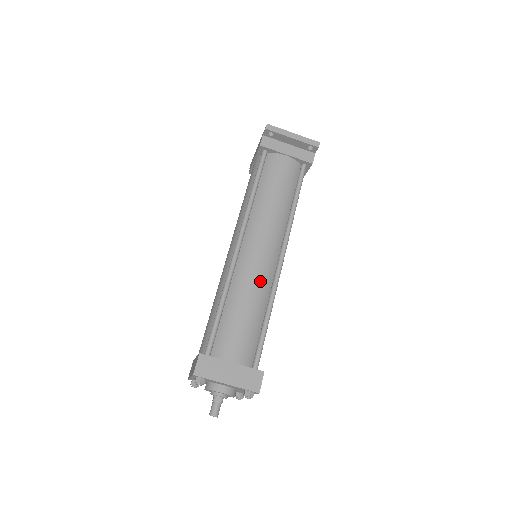
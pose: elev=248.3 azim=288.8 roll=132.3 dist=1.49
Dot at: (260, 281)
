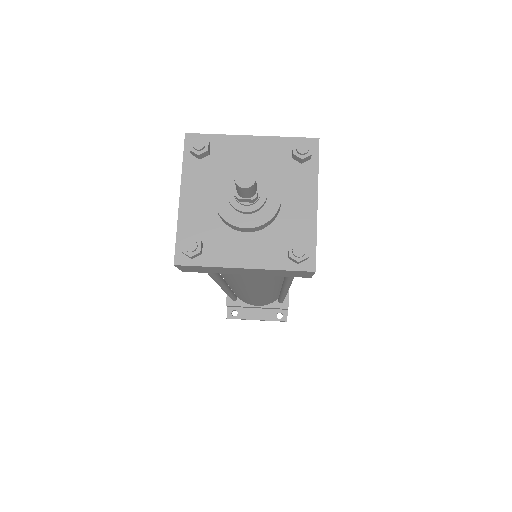
Dot at: occluded
